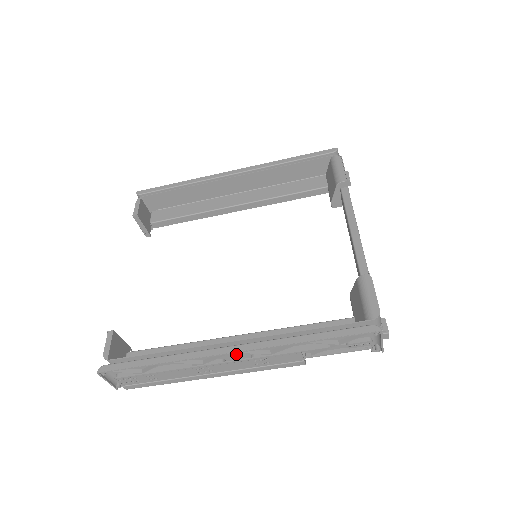
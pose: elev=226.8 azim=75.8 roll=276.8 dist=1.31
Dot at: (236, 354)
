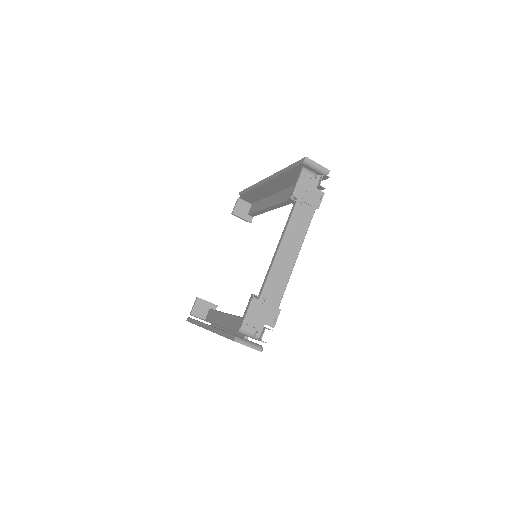
Dot at: occluded
